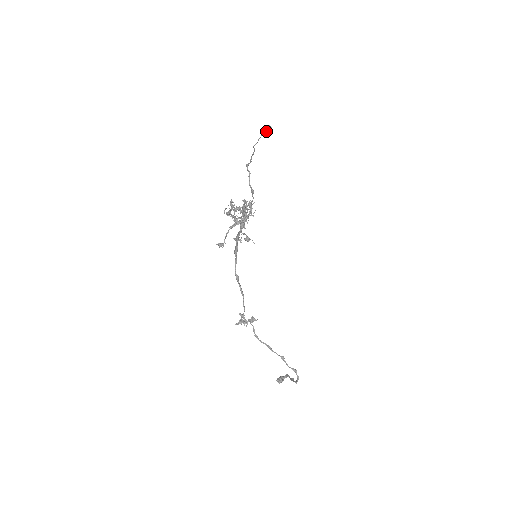
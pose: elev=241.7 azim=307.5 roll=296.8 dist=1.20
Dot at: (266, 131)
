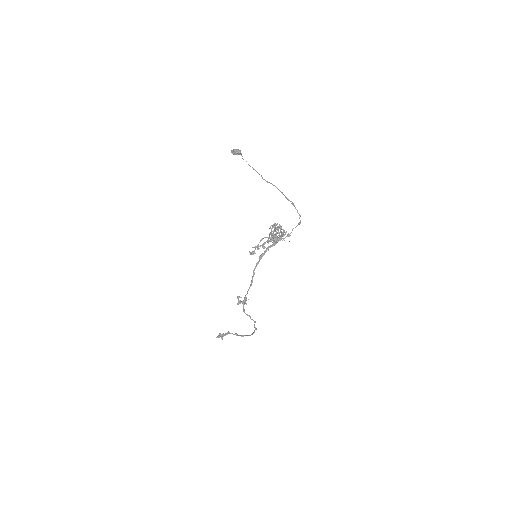
Dot at: (237, 154)
